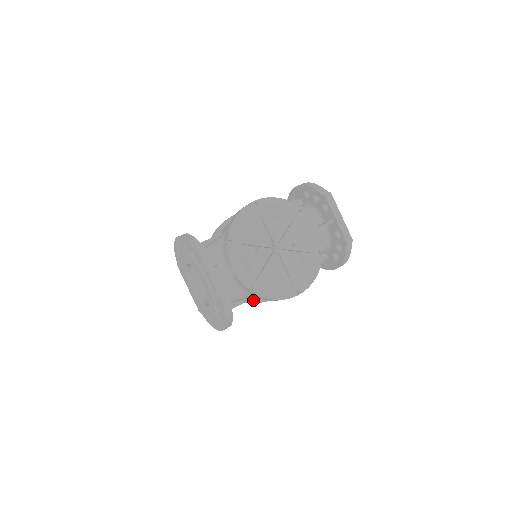
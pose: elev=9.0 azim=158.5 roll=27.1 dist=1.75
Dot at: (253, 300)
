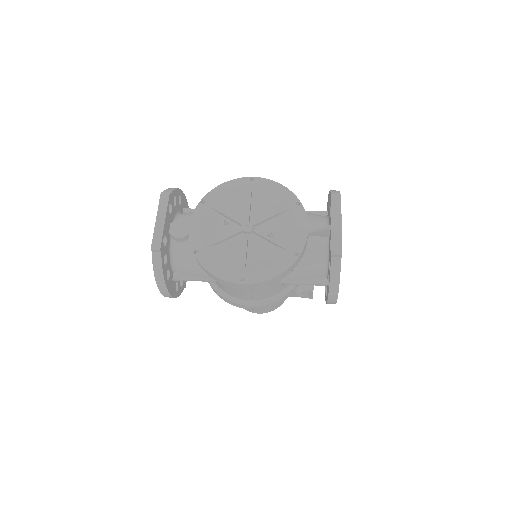
Dot at: (225, 295)
